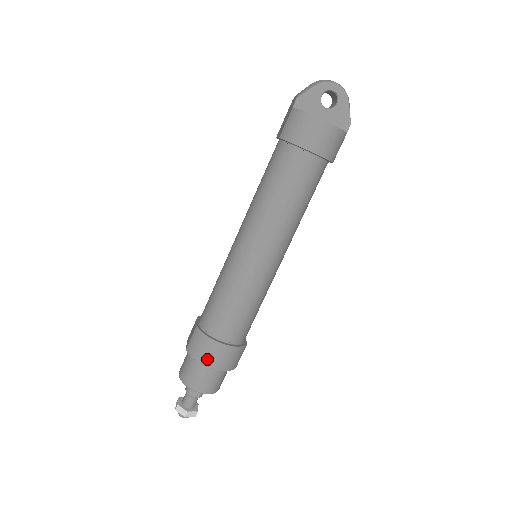
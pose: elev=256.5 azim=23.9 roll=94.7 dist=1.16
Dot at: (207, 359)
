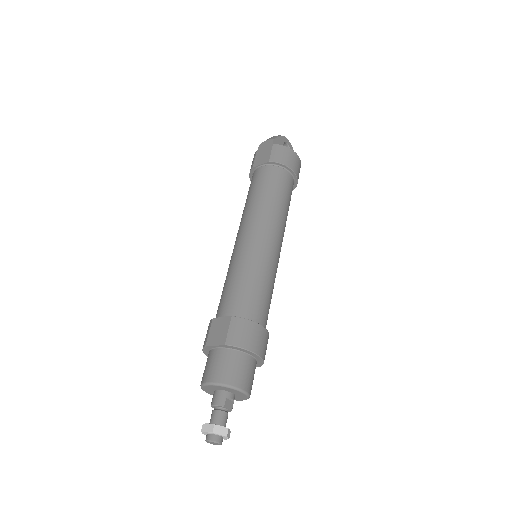
Dot at: (255, 345)
